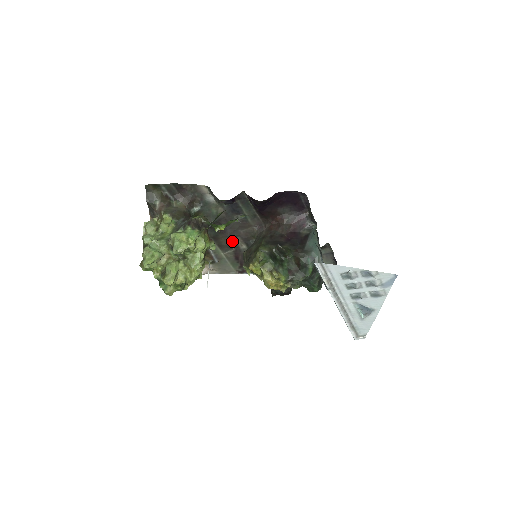
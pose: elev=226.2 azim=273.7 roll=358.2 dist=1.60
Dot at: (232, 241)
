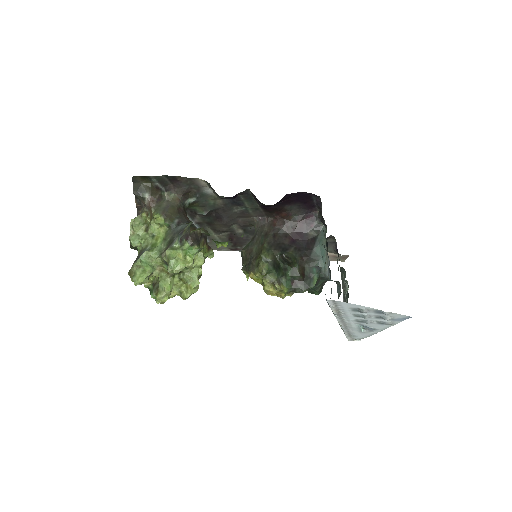
Dot at: (228, 227)
